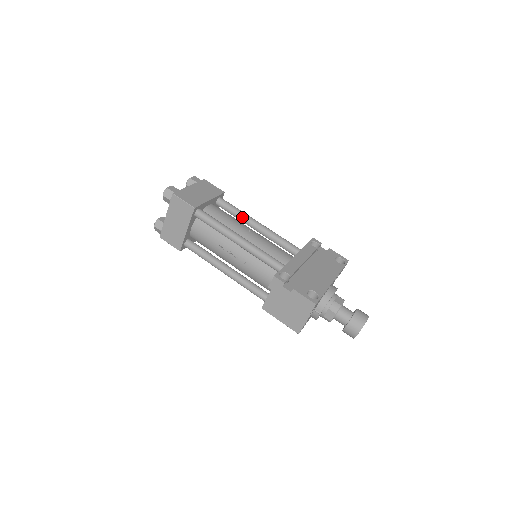
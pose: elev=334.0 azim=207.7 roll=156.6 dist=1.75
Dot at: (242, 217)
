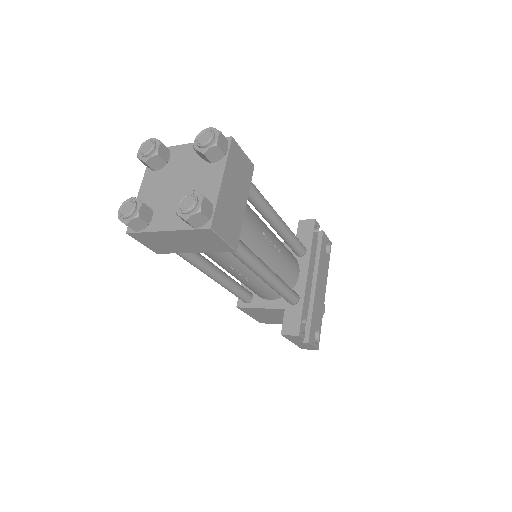
Dot at: (264, 212)
